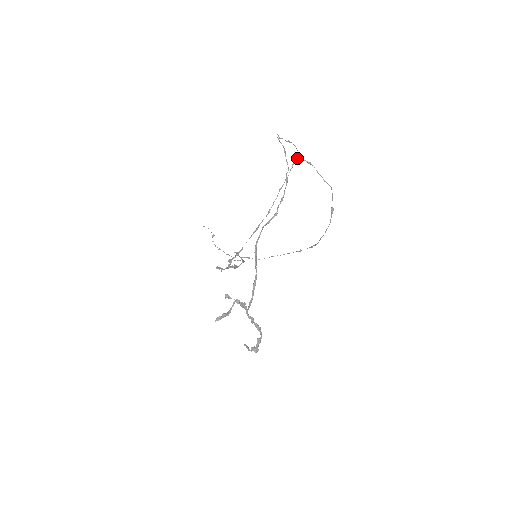
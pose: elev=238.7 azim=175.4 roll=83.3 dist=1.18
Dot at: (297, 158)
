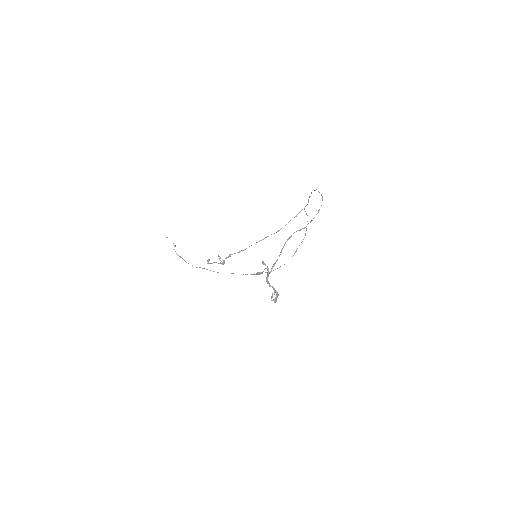
Dot at: (304, 209)
